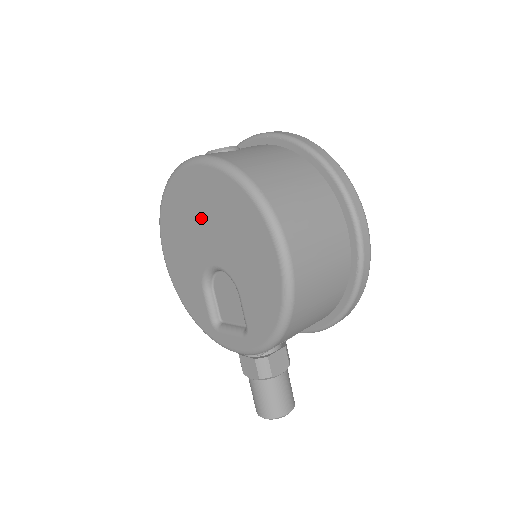
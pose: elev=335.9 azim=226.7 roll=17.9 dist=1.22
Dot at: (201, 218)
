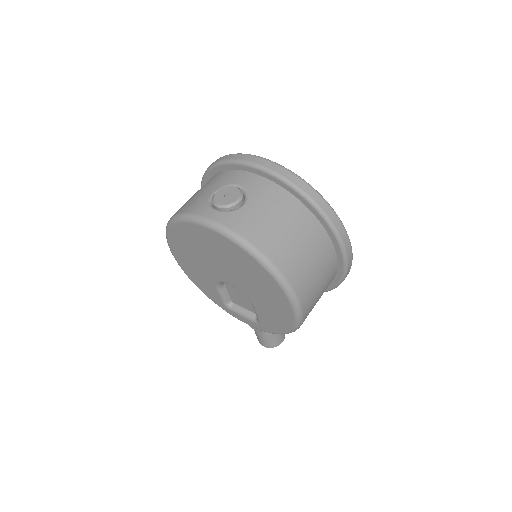
Dot at: (217, 258)
